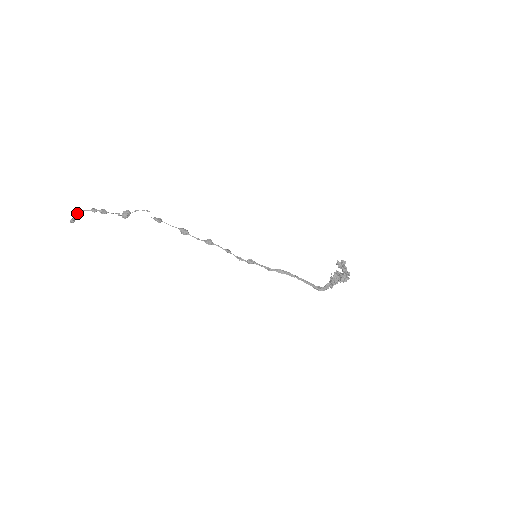
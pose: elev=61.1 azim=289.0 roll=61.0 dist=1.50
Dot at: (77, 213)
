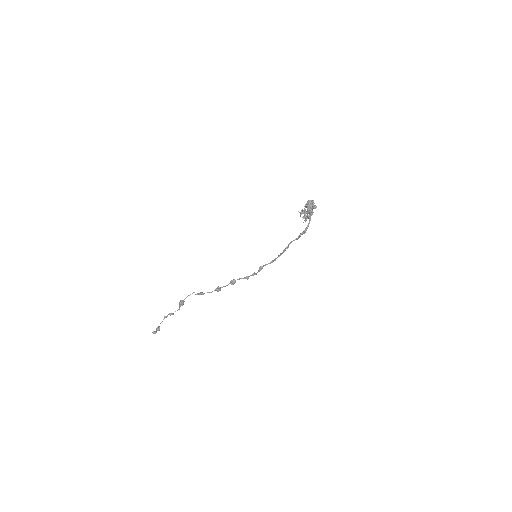
Dot at: (158, 326)
